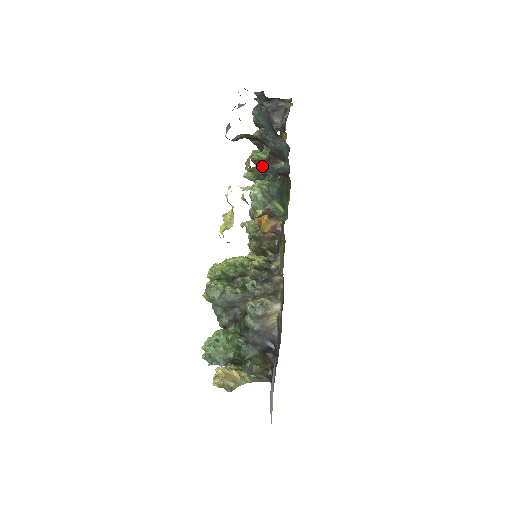
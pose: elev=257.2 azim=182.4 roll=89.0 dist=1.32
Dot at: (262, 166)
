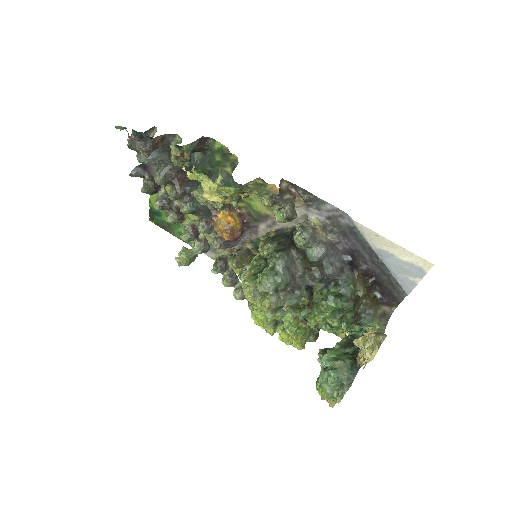
Dot at: (183, 190)
